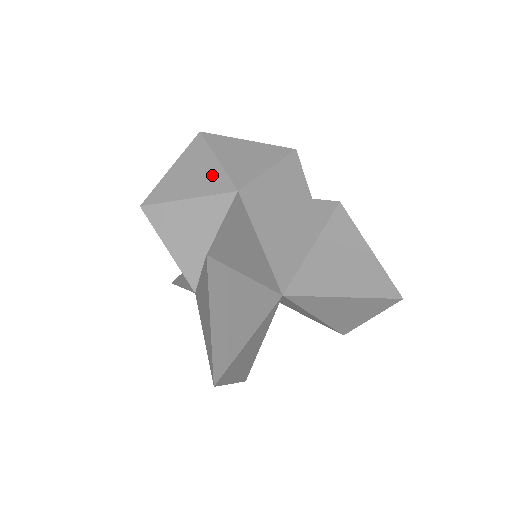
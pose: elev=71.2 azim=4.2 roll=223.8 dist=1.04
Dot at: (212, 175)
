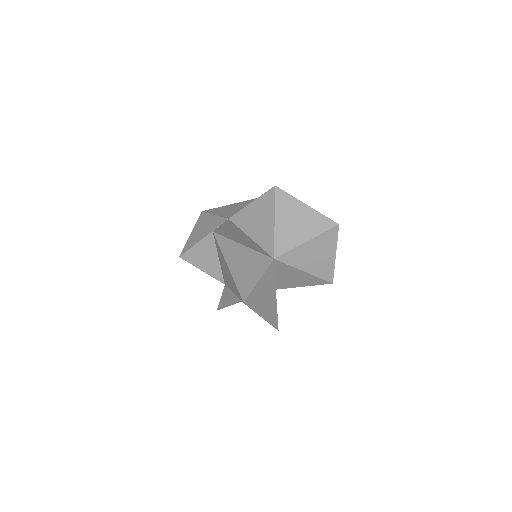
Dot at: (213, 222)
